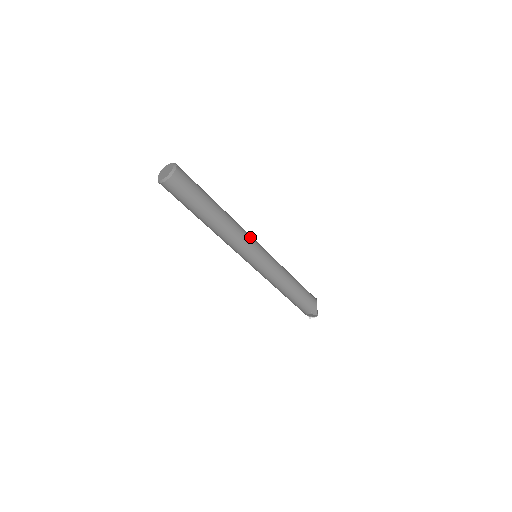
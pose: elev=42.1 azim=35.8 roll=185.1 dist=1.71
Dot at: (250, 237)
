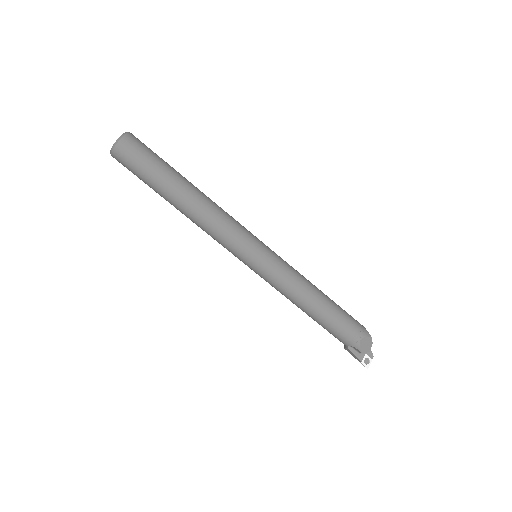
Dot at: occluded
